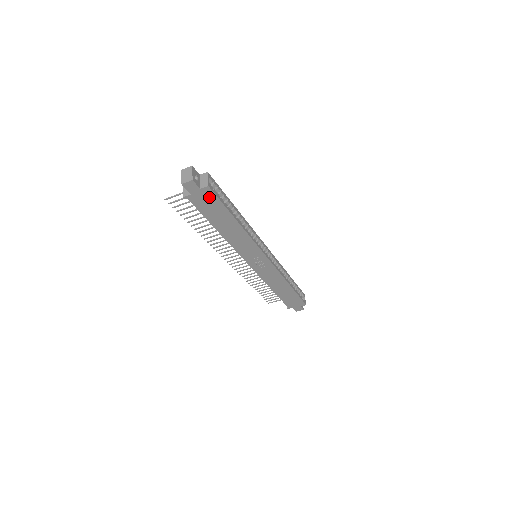
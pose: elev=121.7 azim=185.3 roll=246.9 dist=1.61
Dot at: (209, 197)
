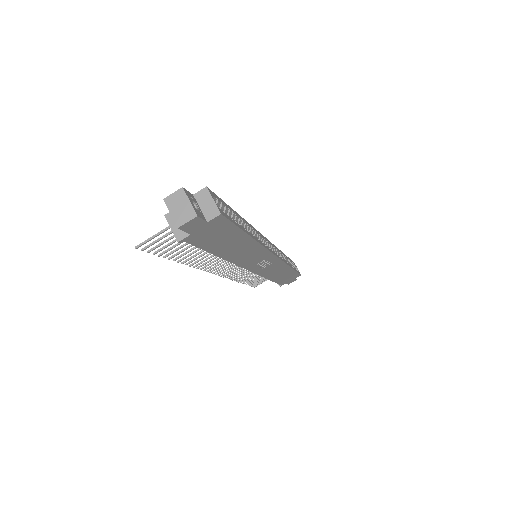
Dot at: (218, 226)
